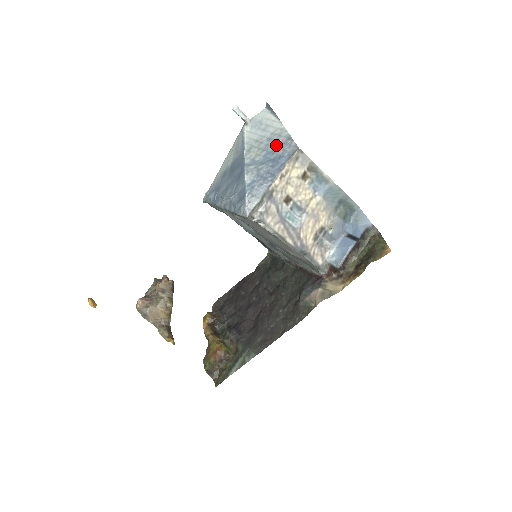
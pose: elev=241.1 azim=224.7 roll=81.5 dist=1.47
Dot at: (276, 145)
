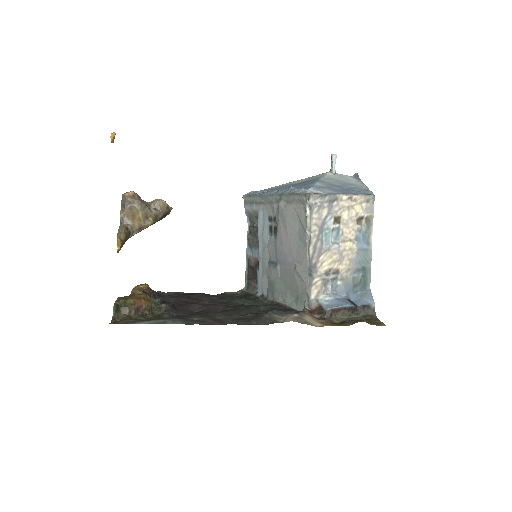
Dot at: (354, 187)
